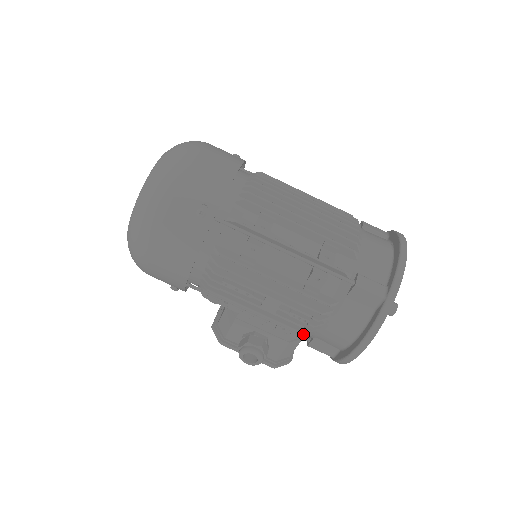
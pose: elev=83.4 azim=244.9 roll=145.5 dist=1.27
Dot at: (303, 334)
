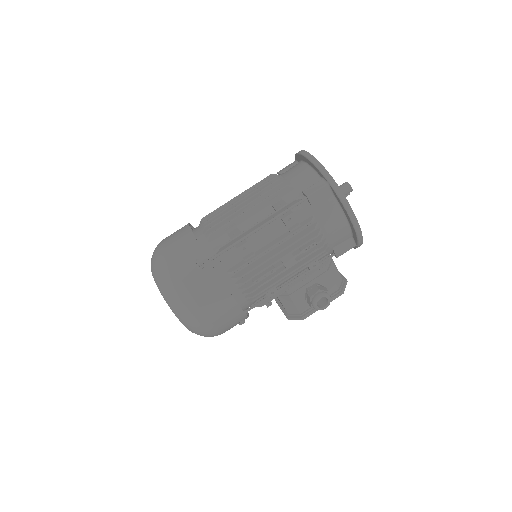
Dot at: occluded
